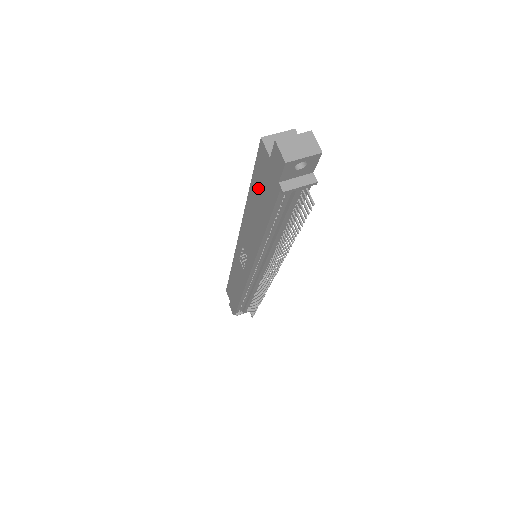
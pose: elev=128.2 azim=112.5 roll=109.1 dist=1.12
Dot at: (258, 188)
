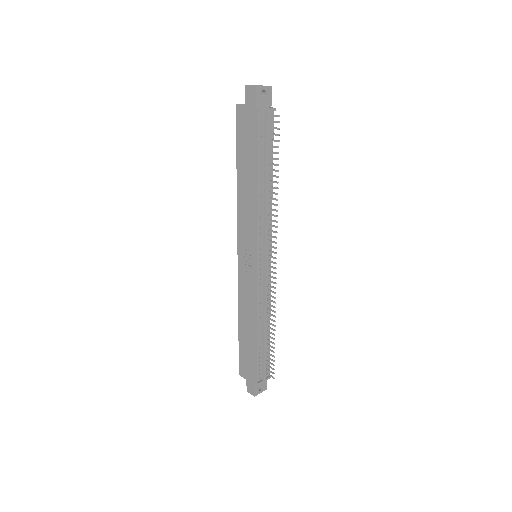
Dot at: (243, 147)
